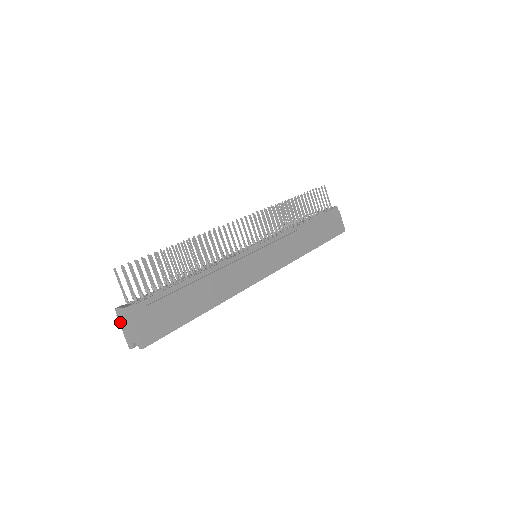
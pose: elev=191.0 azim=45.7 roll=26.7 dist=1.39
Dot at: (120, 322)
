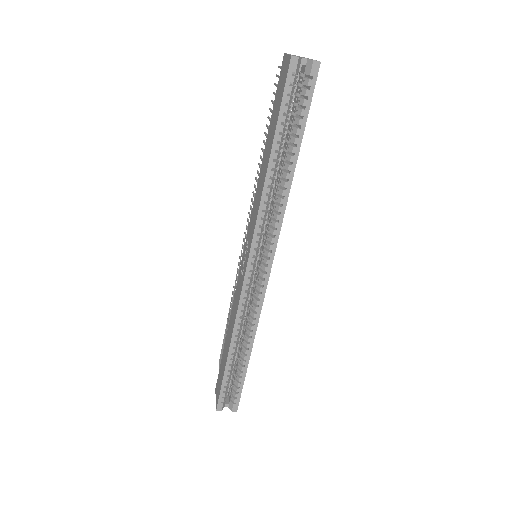
Dot at: occluded
